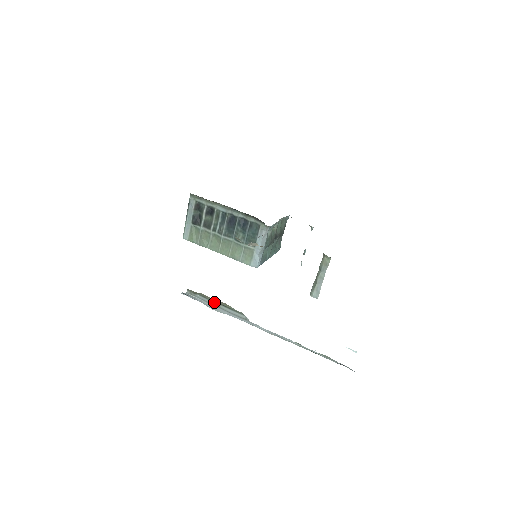
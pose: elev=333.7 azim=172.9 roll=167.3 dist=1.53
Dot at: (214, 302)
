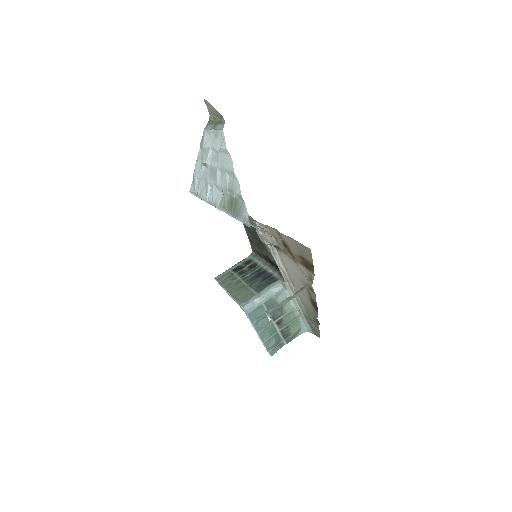
Dot at: (215, 124)
